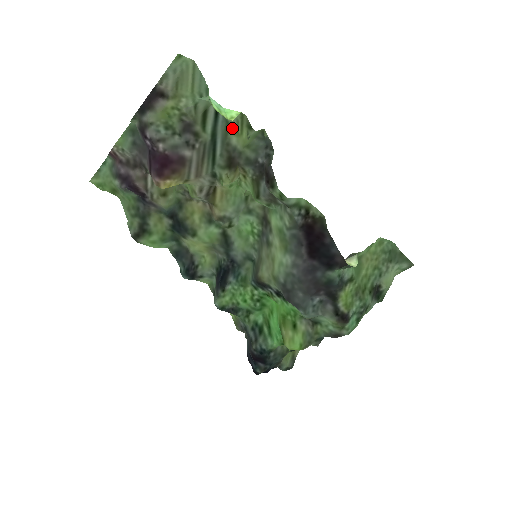
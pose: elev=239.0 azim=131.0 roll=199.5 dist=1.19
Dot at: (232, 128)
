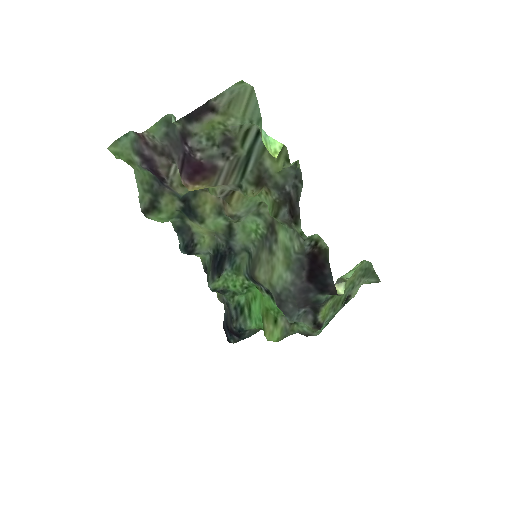
Dot at: occluded
